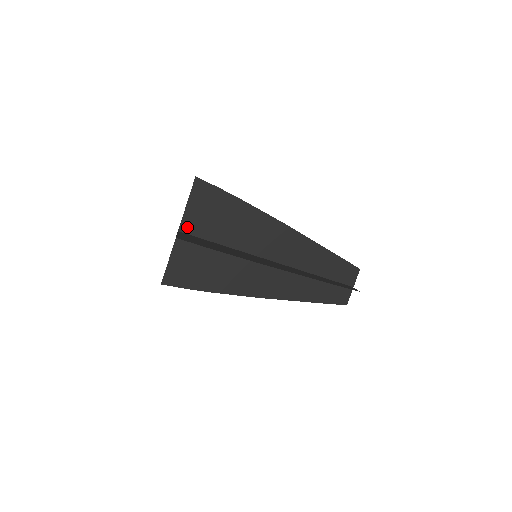
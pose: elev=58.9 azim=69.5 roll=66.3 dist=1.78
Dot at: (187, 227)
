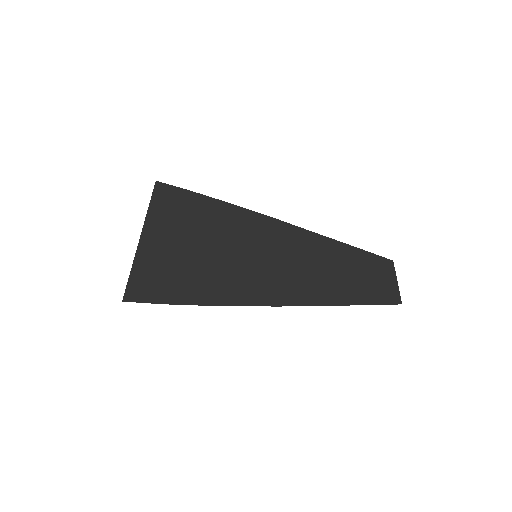
Dot at: (153, 229)
